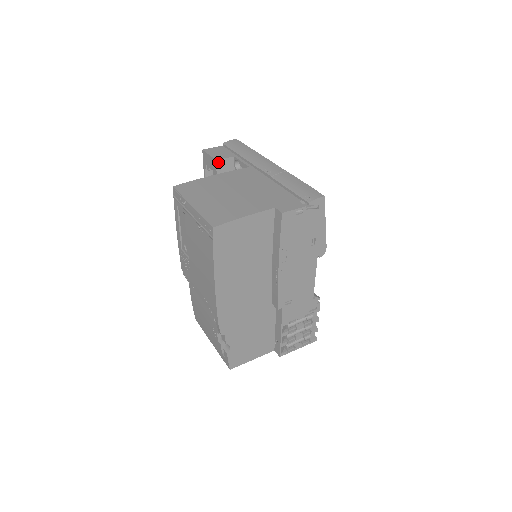
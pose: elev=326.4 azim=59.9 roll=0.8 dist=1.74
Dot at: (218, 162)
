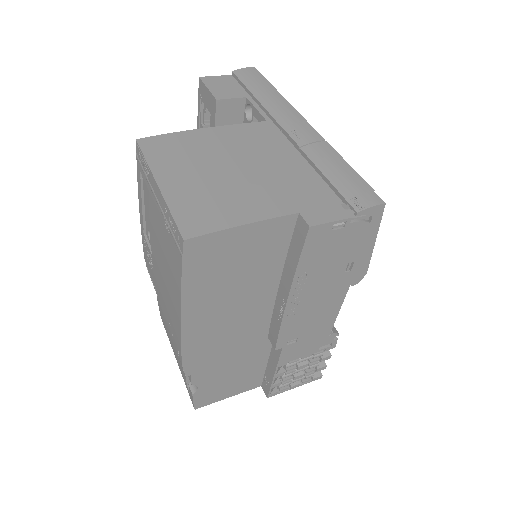
Dot at: (219, 103)
